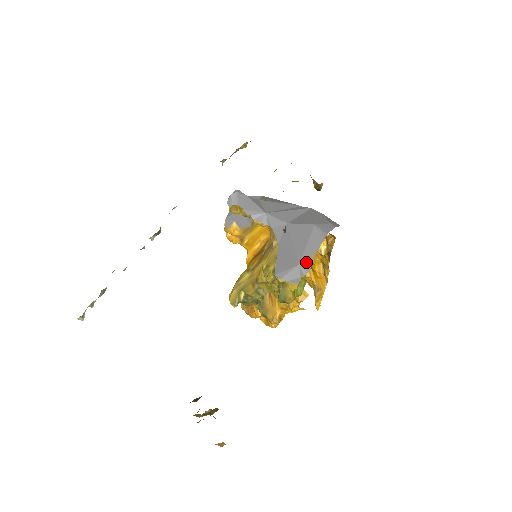
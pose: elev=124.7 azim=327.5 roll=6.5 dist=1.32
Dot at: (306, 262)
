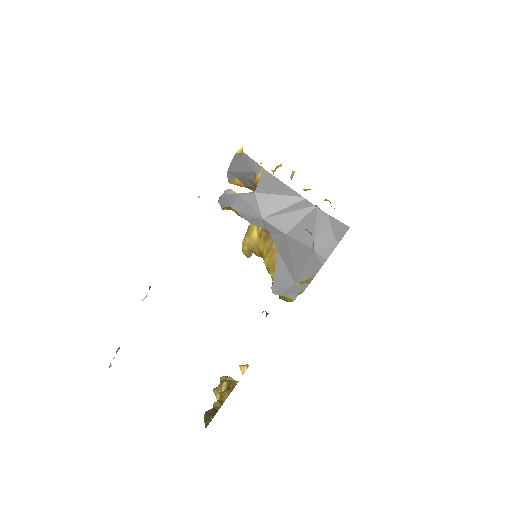
Dot at: (303, 282)
